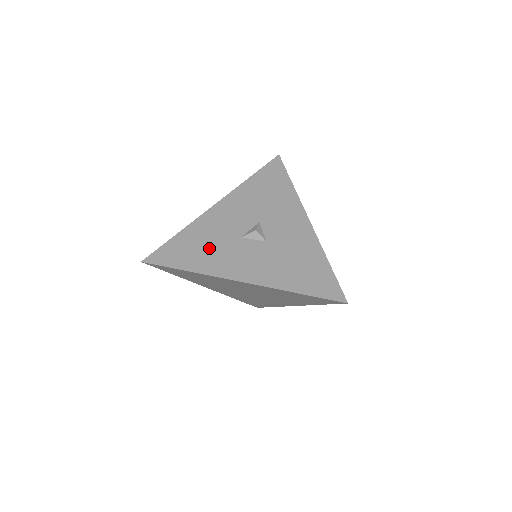
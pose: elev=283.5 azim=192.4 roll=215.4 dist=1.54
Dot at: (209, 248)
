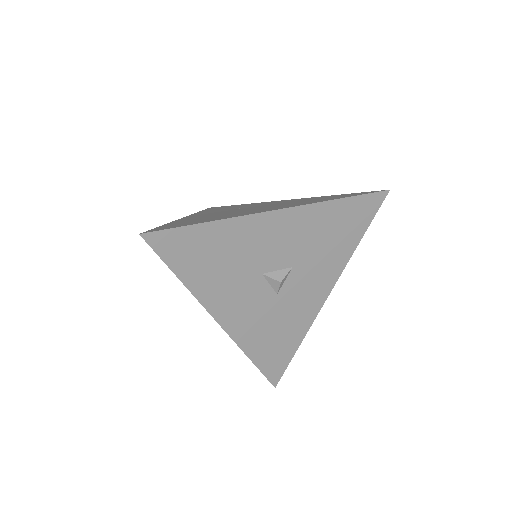
Dot at: (223, 266)
